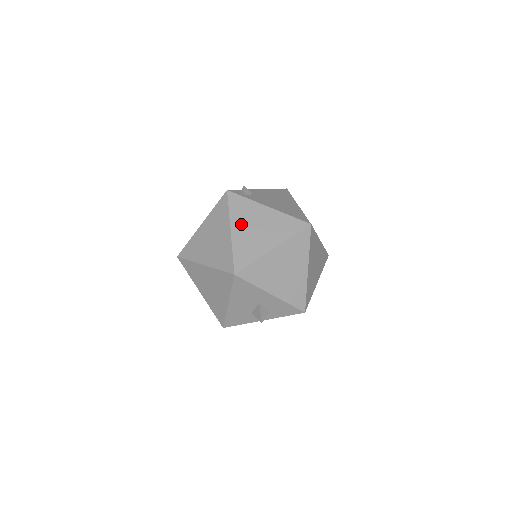
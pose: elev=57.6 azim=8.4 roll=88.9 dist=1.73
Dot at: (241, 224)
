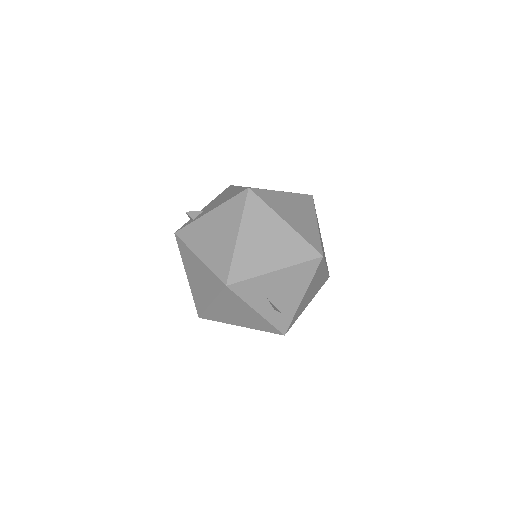
Dot at: occluded
